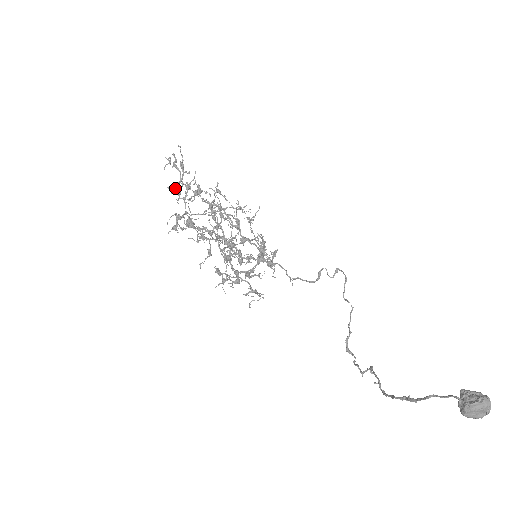
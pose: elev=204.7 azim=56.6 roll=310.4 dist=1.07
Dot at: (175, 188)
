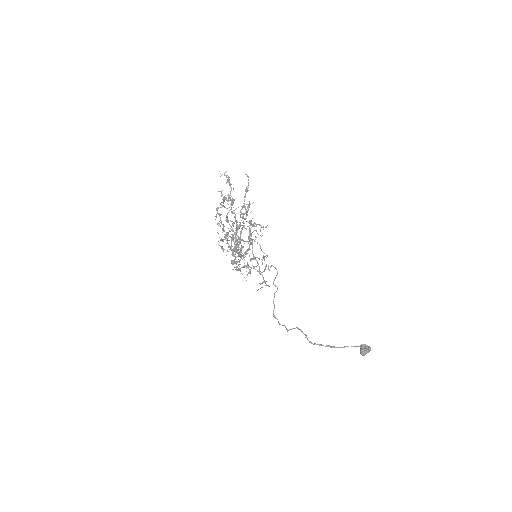
Dot at: occluded
